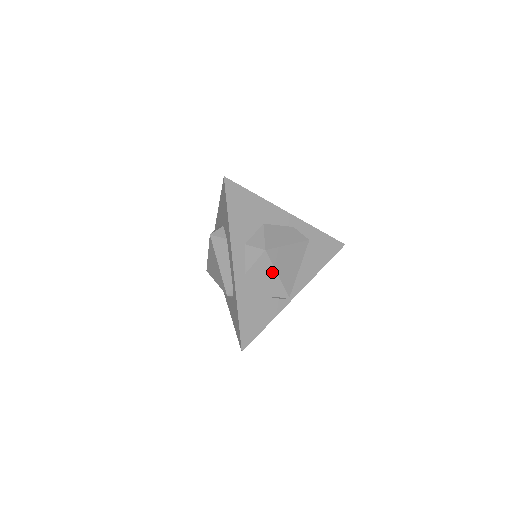
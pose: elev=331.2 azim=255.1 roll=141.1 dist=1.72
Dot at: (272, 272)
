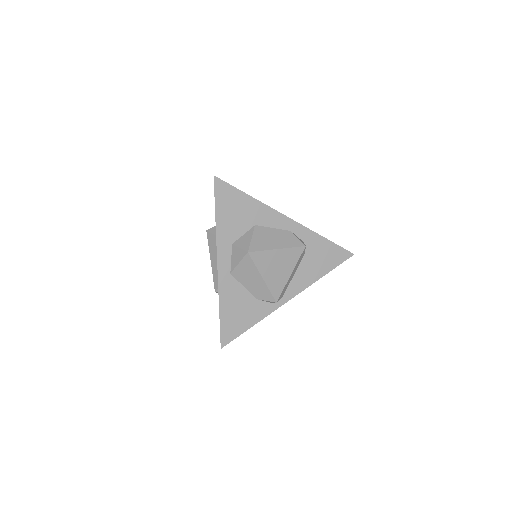
Dot at: (257, 275)
